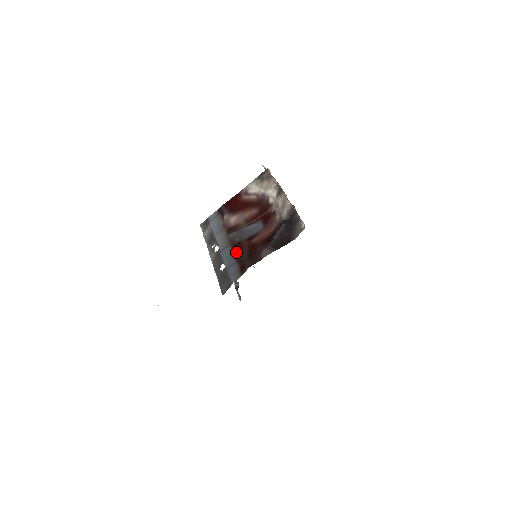
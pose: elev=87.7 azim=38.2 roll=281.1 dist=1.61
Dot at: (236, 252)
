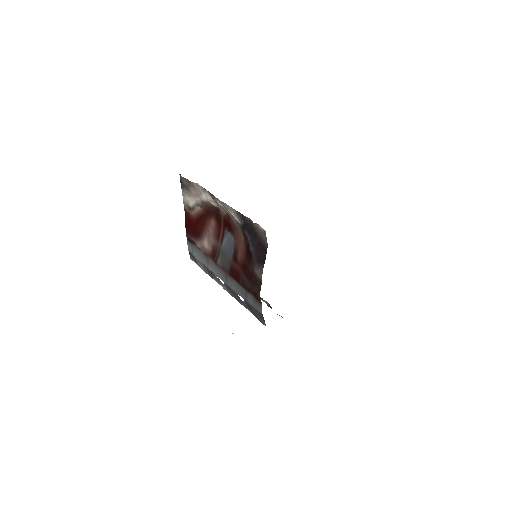
Dot at: (237, 281)
